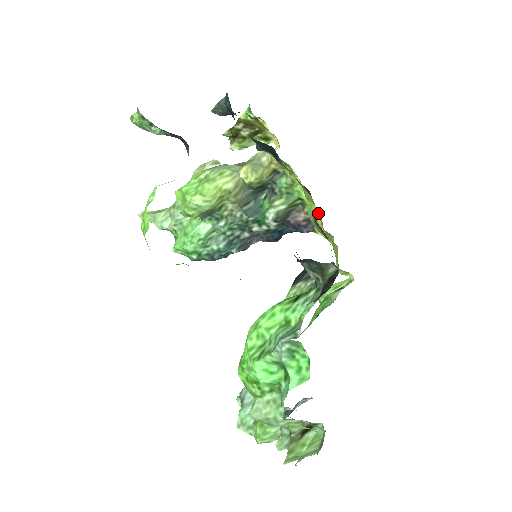
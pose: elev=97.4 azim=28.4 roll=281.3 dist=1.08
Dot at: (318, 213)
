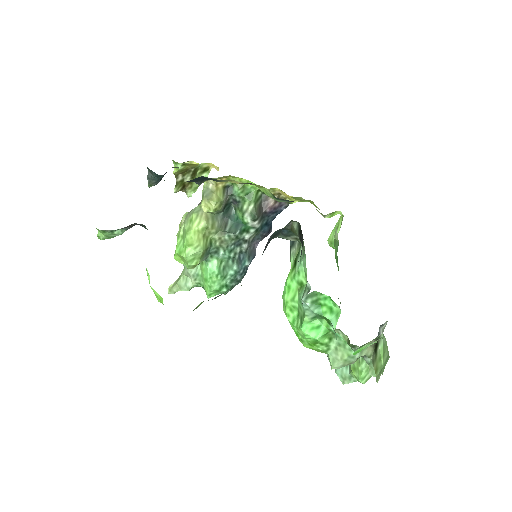
Dot at: (279, 189)
